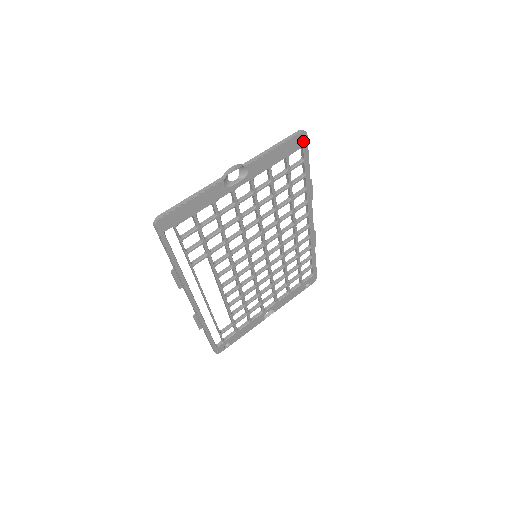
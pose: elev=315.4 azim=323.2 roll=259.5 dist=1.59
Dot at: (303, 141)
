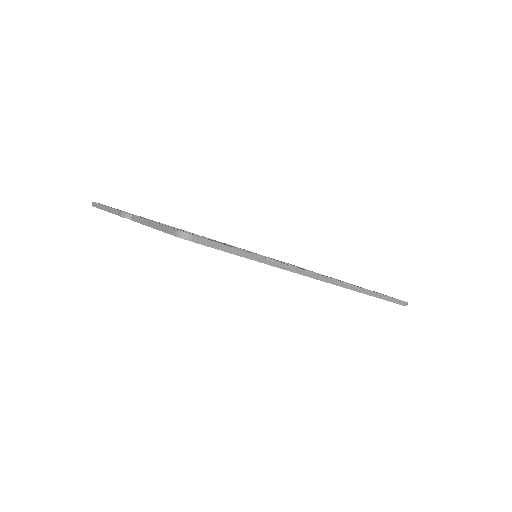
Dot at: (192, 241)
